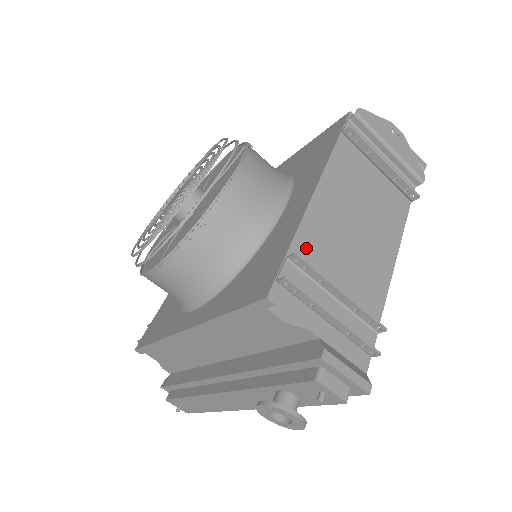
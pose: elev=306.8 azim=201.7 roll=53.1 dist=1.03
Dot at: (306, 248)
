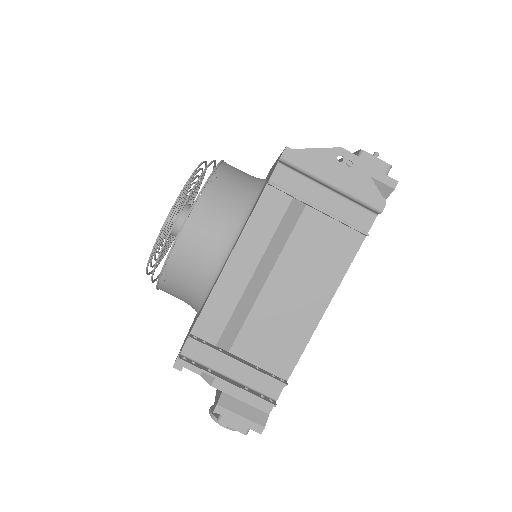
Dot at: (224, 310)
